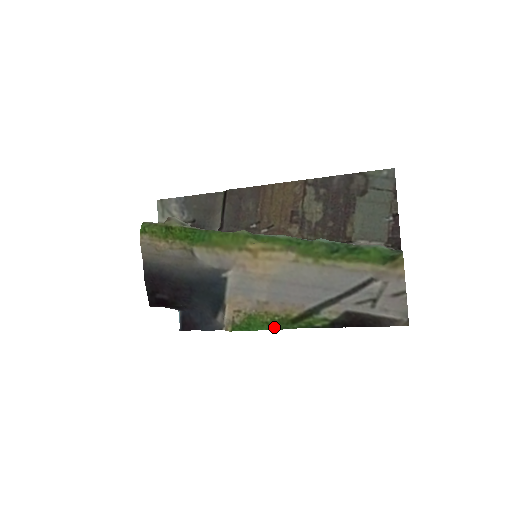
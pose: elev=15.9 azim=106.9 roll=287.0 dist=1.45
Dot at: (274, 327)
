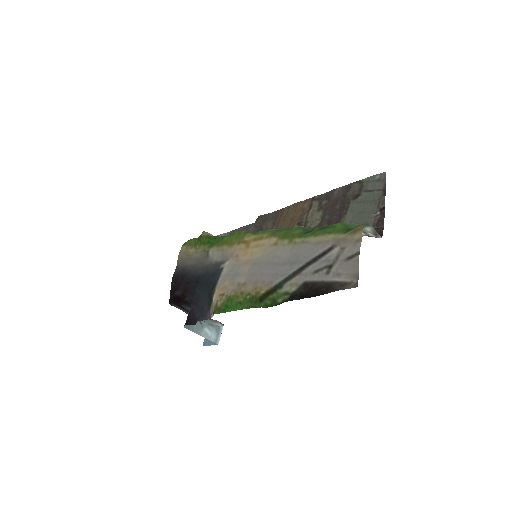
Dot at: (245, 306)
